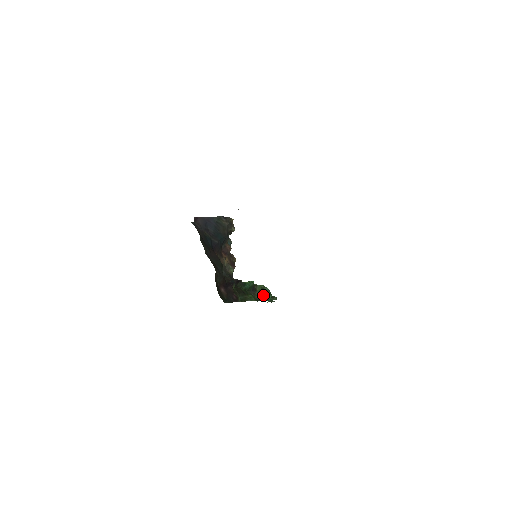
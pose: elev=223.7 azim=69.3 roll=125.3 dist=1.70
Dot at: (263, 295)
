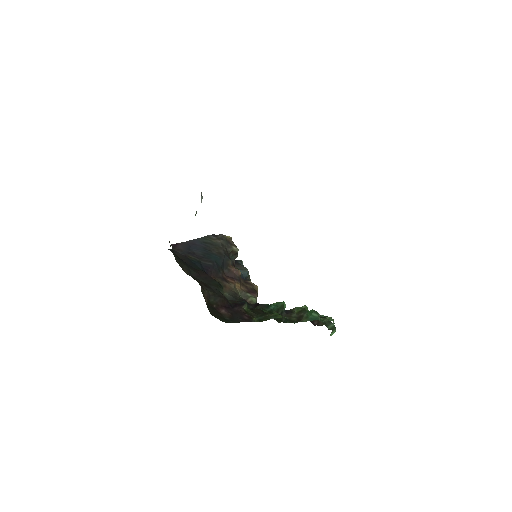
Dot at: (304, 315)
